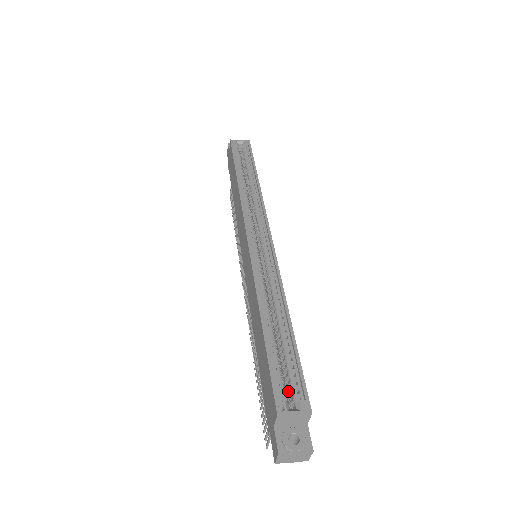
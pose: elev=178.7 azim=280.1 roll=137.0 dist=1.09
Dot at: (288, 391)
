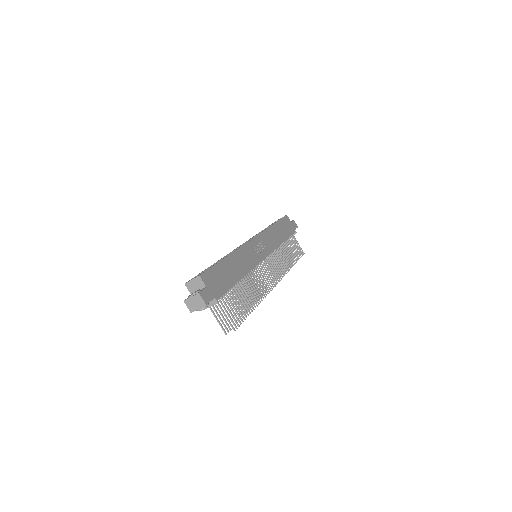
Dot at: occluded
